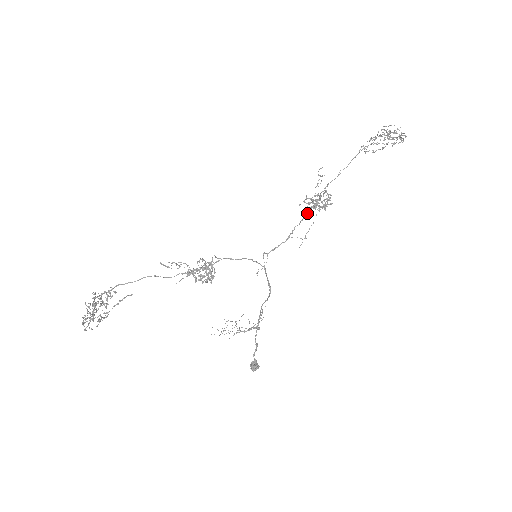
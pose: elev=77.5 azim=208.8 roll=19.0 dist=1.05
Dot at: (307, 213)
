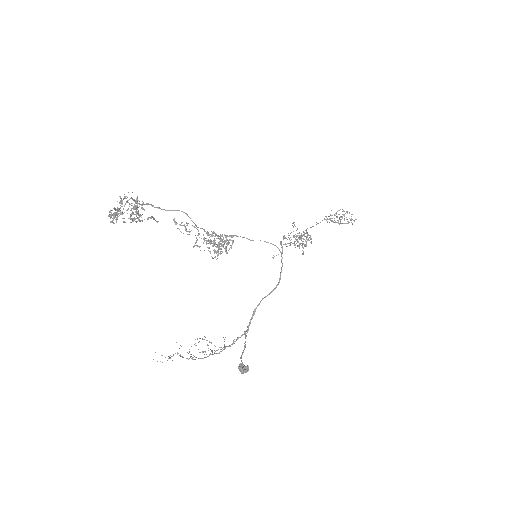
Dot at: (300, 237)
